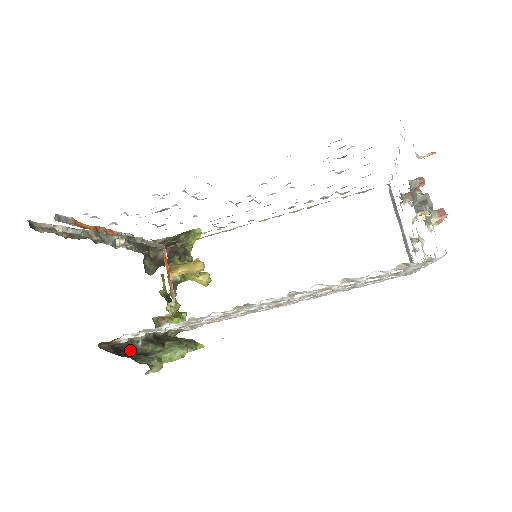
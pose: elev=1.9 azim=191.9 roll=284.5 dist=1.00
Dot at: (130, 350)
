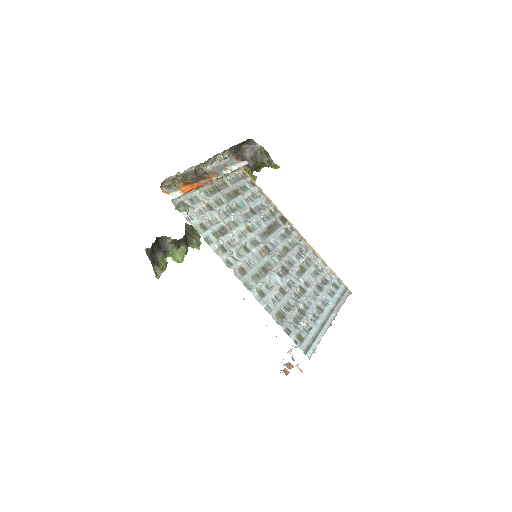
Dot at: (162, 243)
